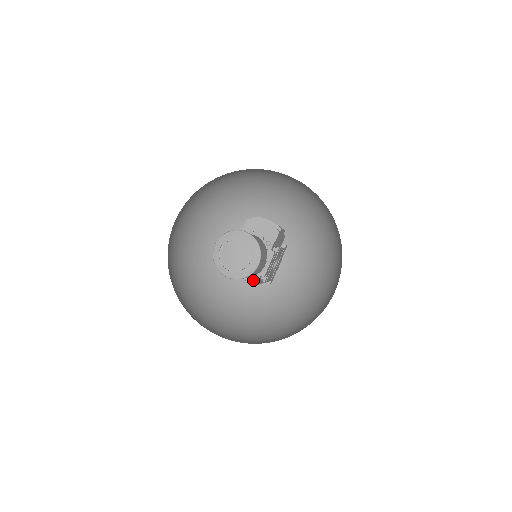
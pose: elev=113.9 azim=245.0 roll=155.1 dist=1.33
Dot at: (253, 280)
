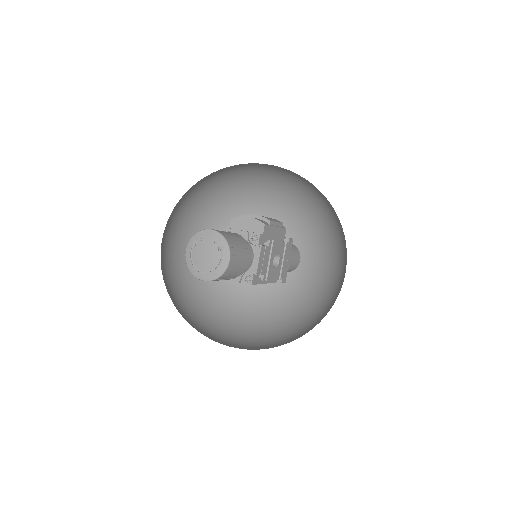
Dot at: (247, 280)
